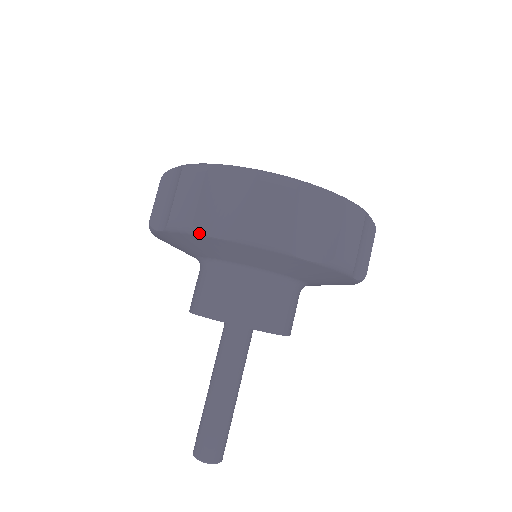
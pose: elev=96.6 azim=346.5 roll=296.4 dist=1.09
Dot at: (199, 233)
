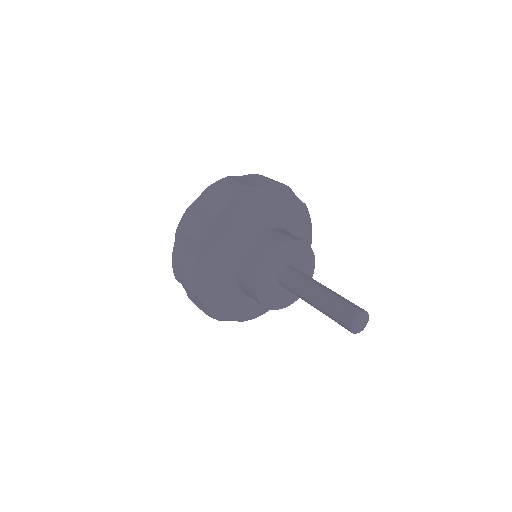
Dot at: (253, 188)
